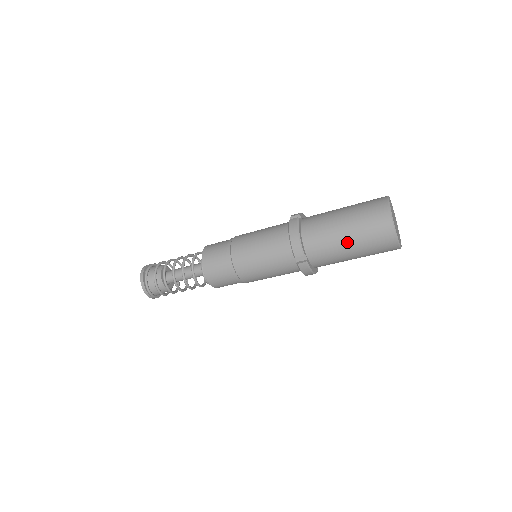
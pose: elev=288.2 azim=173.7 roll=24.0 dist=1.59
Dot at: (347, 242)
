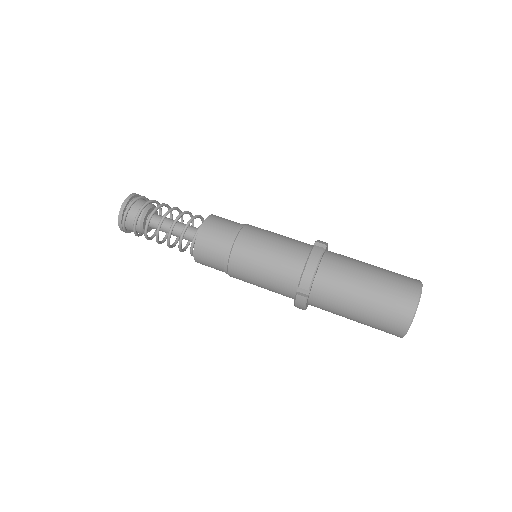
Dot at: (359, 304)
